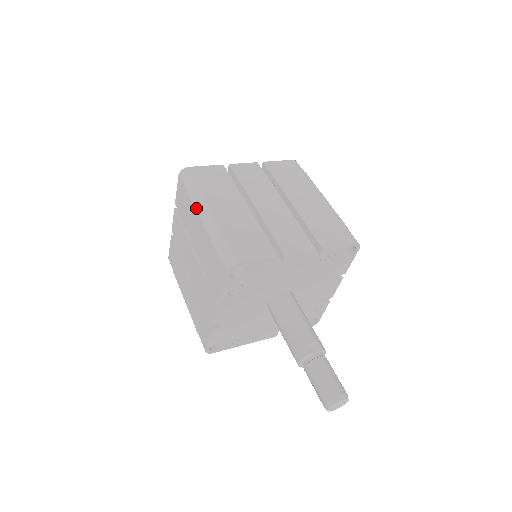
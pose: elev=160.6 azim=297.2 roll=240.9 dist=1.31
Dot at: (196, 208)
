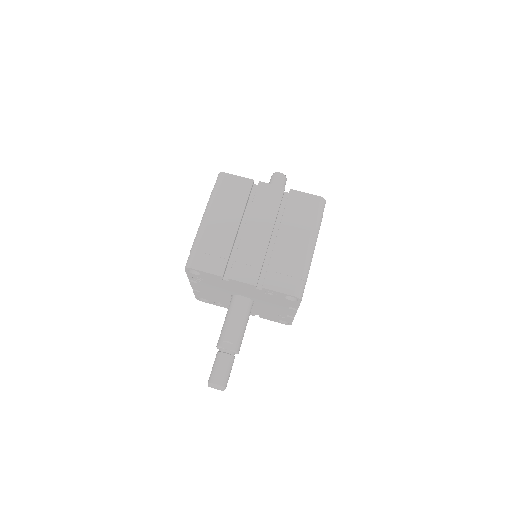
Dot at: (205, 210)
